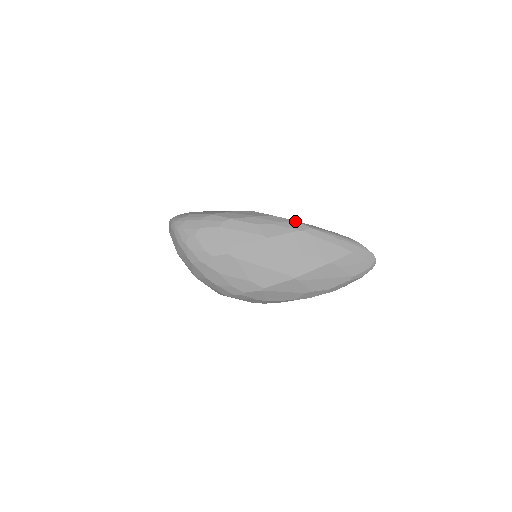
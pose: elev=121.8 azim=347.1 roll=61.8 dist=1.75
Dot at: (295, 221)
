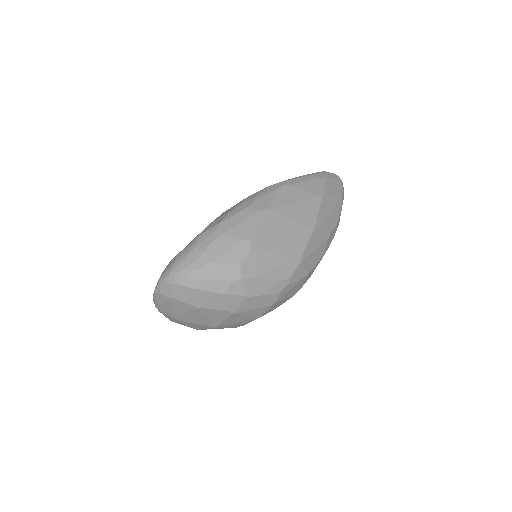
Dot at: (267, 187)
